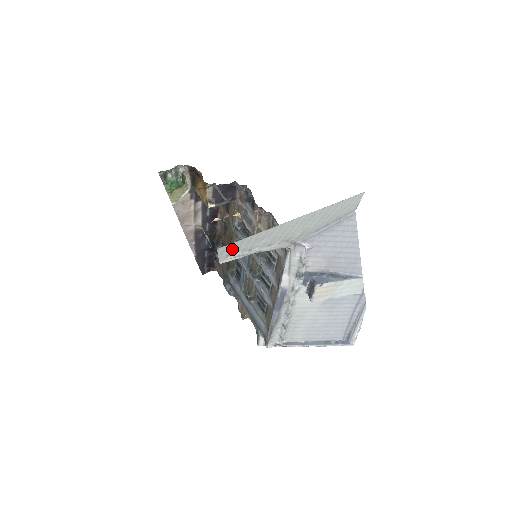
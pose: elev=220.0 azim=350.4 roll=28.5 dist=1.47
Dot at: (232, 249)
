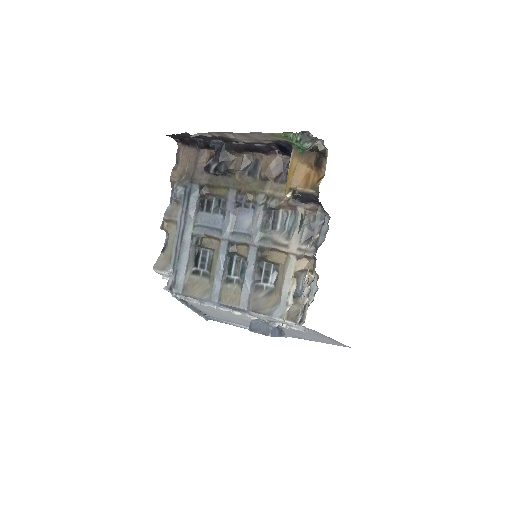
Dot at: occluded
